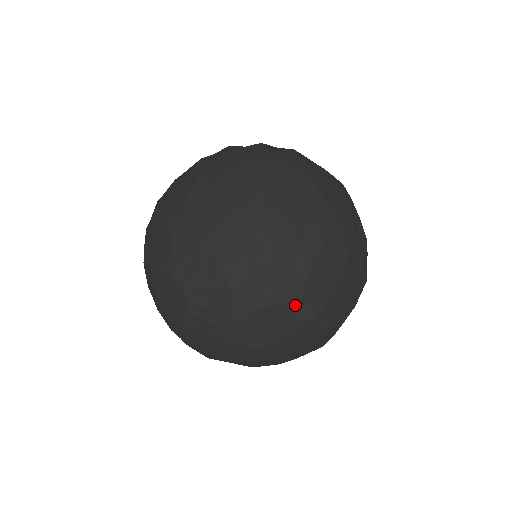
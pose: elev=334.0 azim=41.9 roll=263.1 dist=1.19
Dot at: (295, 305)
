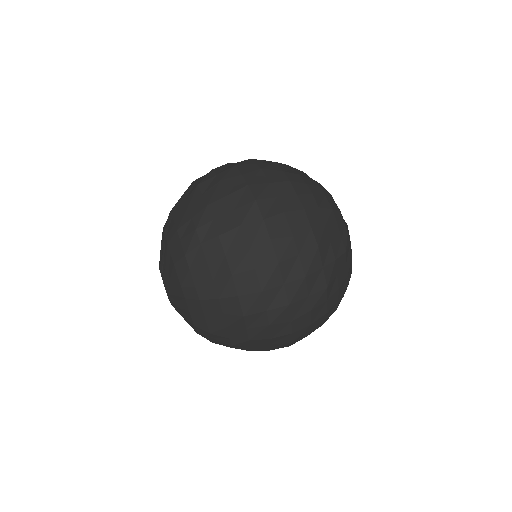
Dot at: occluded
